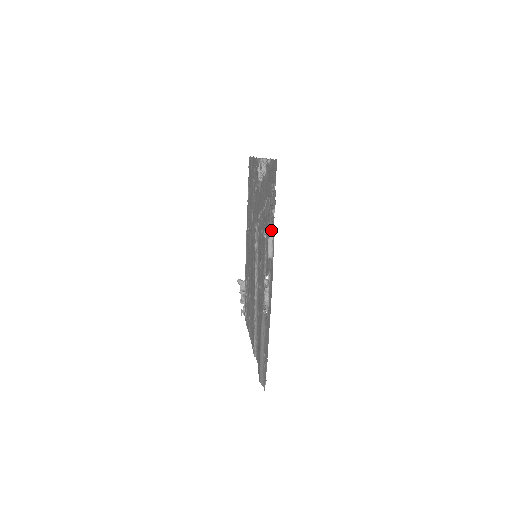
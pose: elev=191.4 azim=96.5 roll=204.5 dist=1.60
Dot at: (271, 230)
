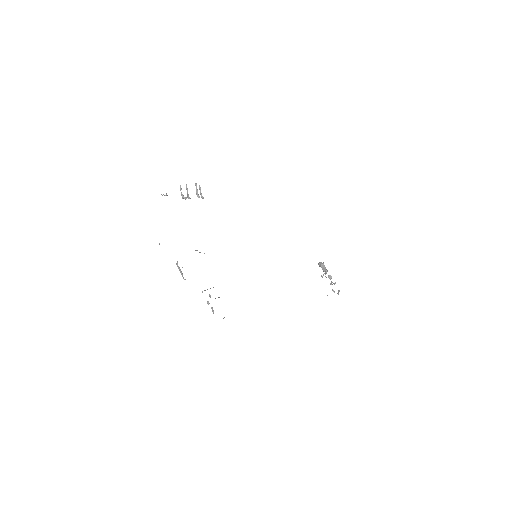
Dot at: occluded
